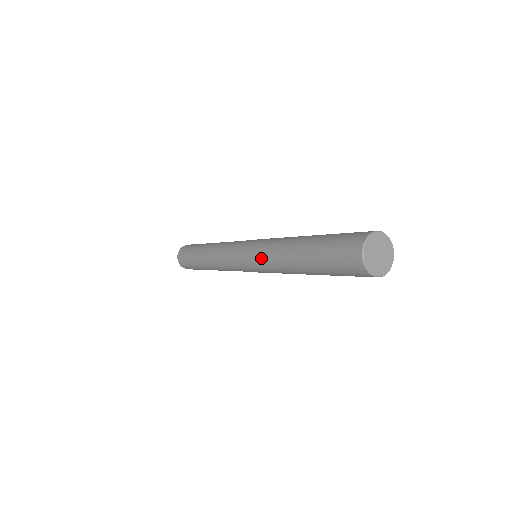
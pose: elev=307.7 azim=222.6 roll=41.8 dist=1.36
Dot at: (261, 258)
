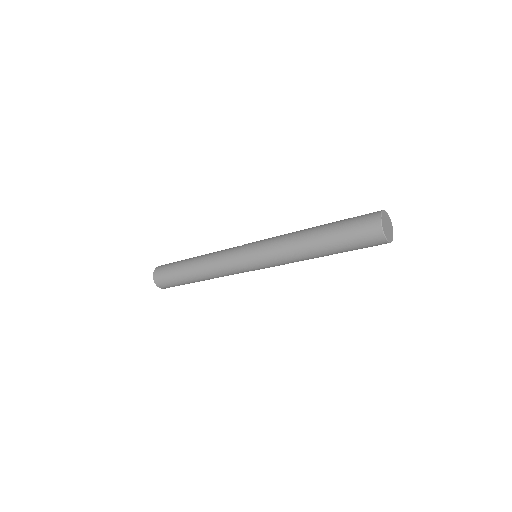
Dot at: (279, 264)
